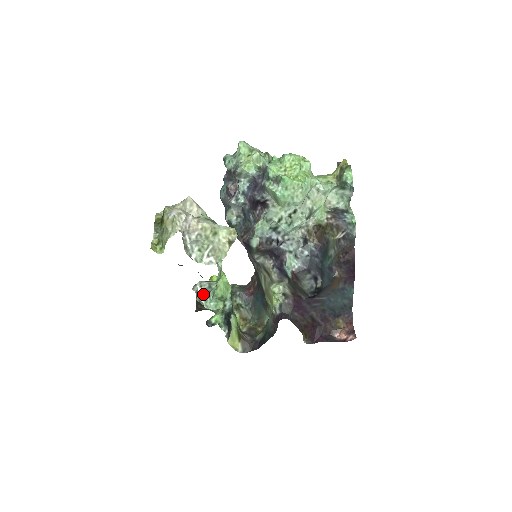
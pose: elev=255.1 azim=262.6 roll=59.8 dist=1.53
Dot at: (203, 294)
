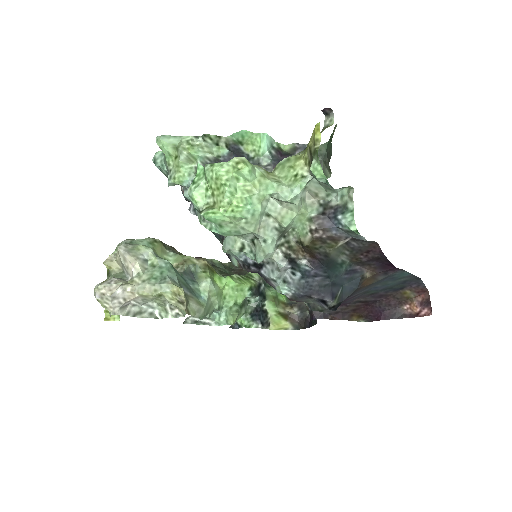
Dot at: (204, 318)
